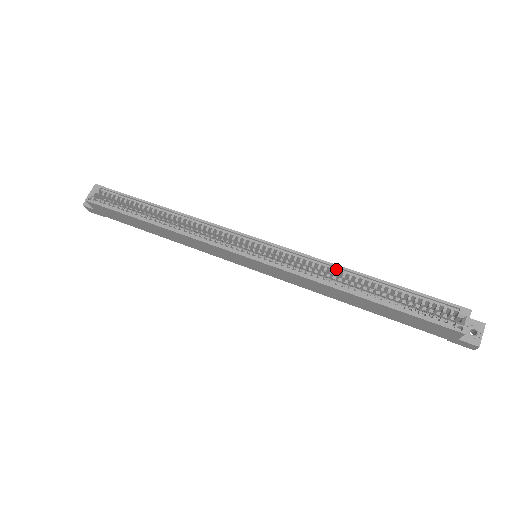
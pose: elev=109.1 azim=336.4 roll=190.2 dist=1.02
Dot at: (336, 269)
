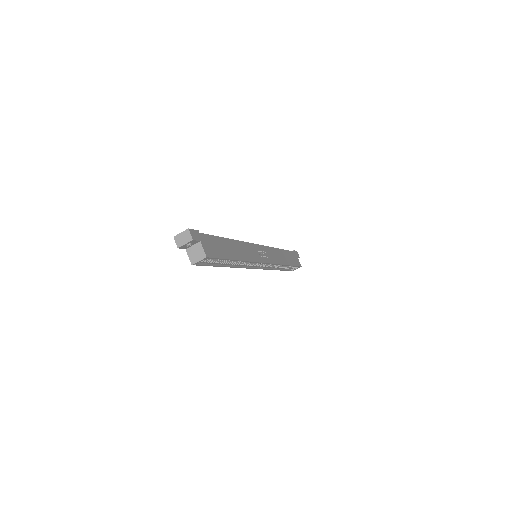
Dot at: (281, 264)
